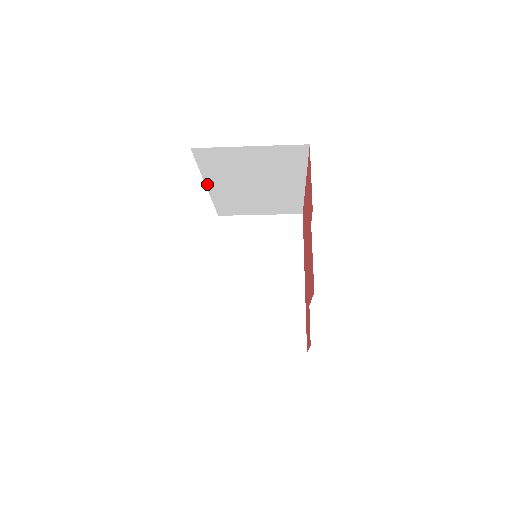
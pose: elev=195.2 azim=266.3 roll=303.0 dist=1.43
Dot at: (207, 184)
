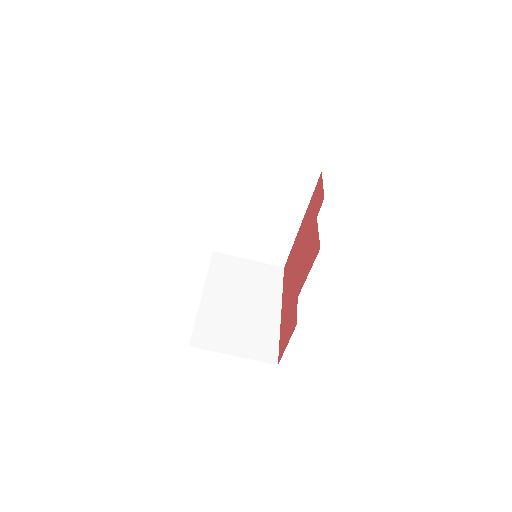
Dot at: (226, 200)
